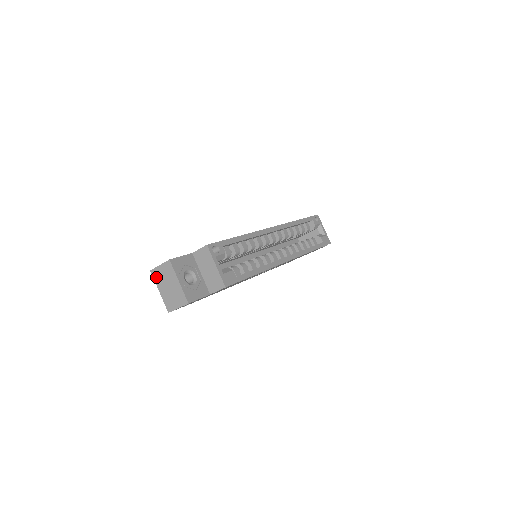
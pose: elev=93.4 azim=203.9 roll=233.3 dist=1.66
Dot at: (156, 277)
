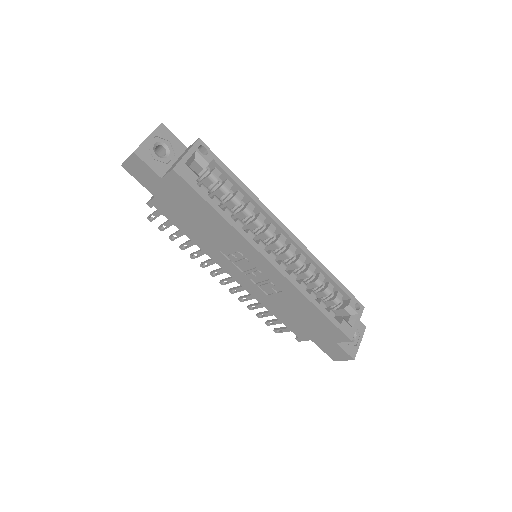
Dot at: occluded
